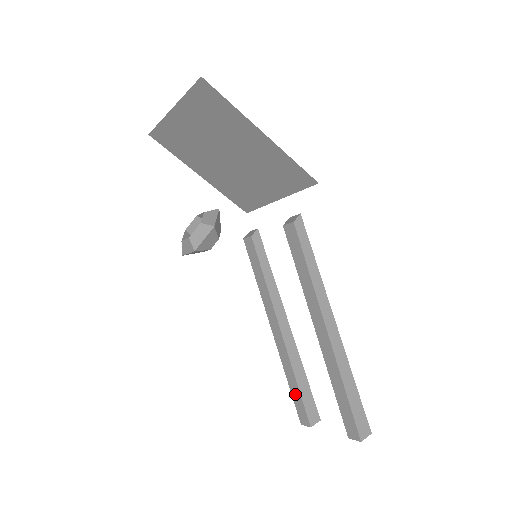
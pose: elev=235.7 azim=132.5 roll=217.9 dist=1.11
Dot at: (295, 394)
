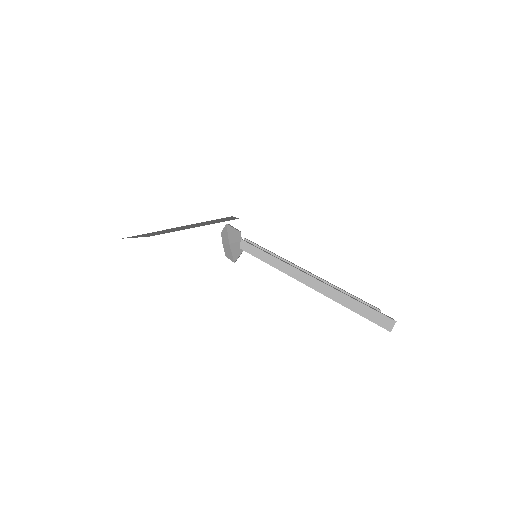
Dot at: occluded
